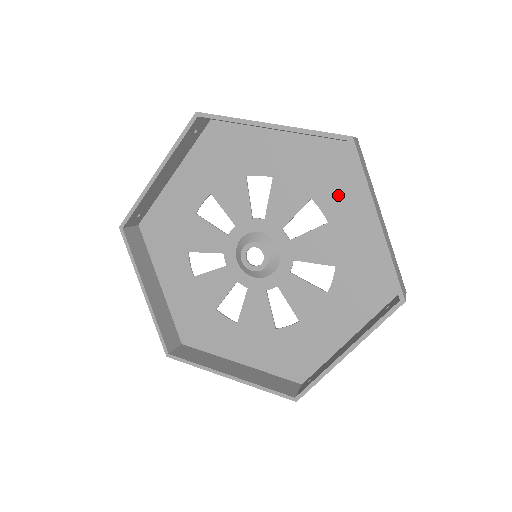
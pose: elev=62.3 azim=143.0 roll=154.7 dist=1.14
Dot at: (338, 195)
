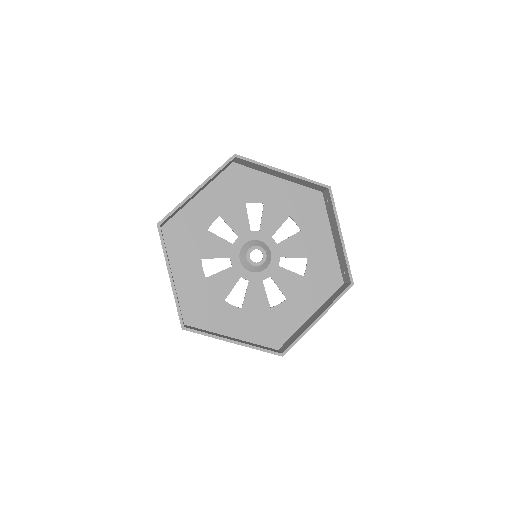
Dot at: (253, 188)
